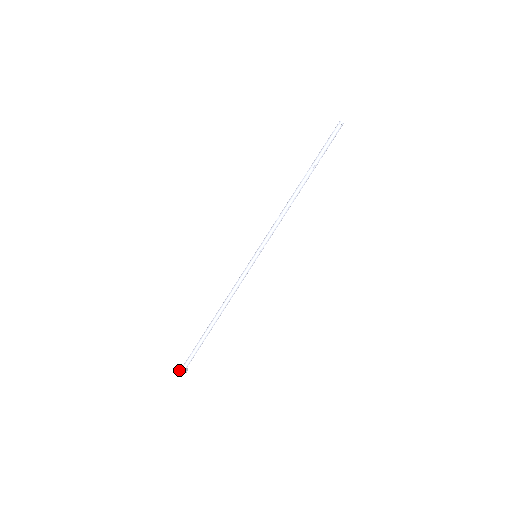
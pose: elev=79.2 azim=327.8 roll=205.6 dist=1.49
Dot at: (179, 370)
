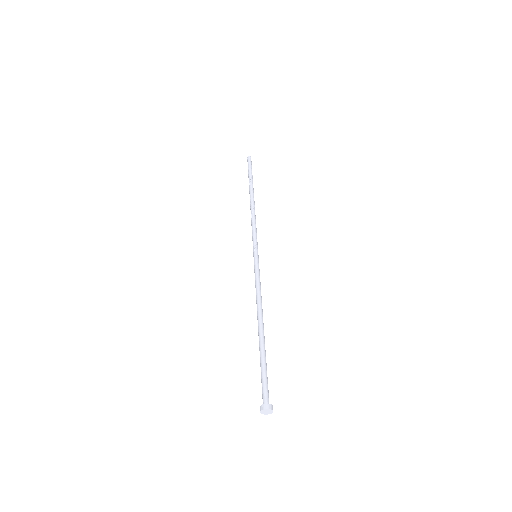
Dot at: occluded
